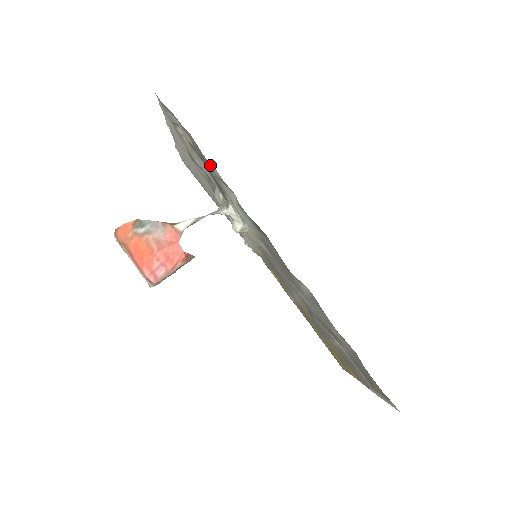
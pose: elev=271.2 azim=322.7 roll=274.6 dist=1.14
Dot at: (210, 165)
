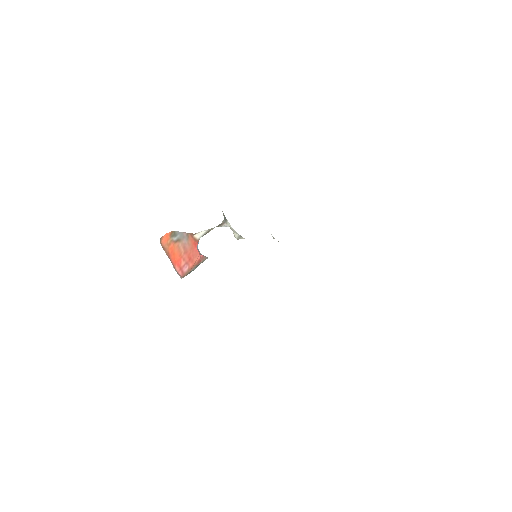
Dot at: occluded
